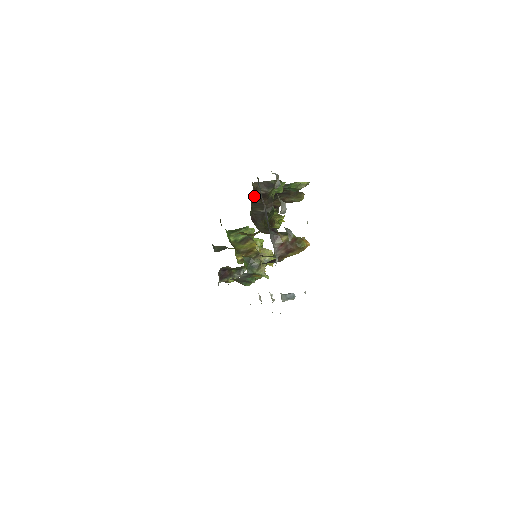
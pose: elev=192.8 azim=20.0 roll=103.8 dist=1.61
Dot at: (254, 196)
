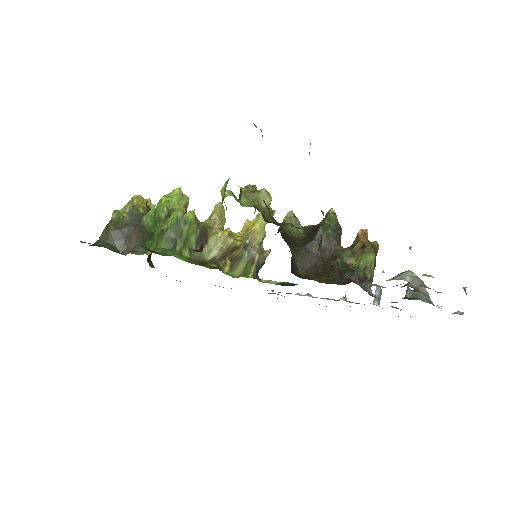
Dot at: occluded
